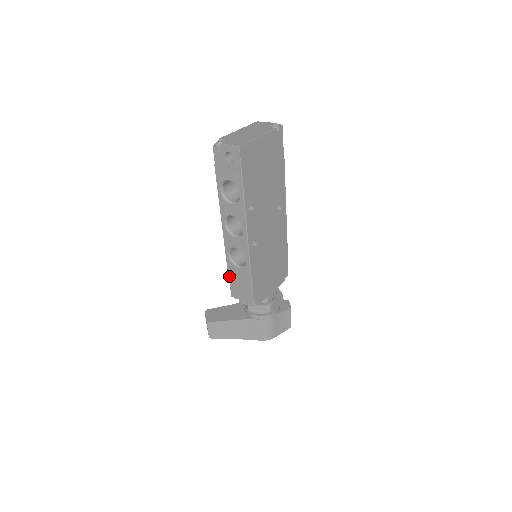
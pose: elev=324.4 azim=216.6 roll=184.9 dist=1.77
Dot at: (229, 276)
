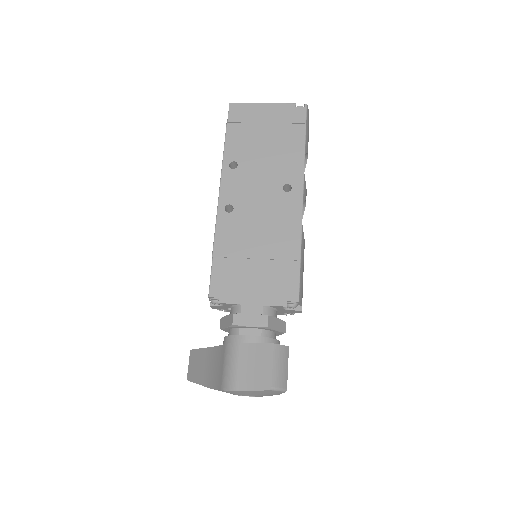
Dot at: occluded
